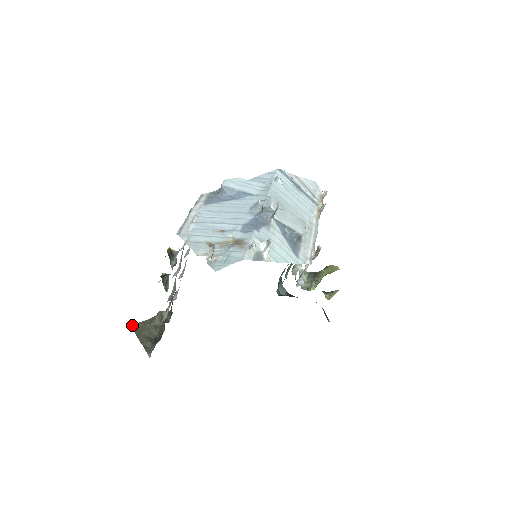
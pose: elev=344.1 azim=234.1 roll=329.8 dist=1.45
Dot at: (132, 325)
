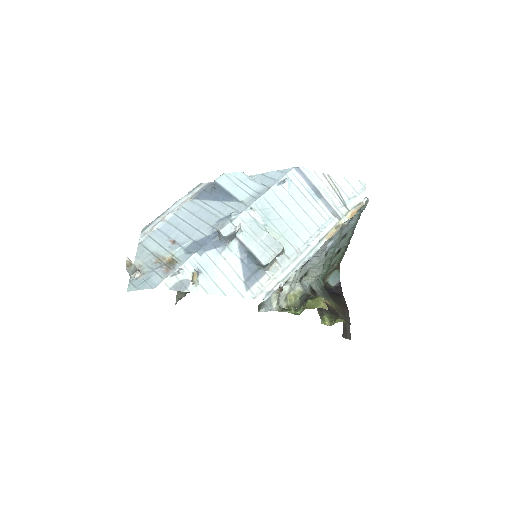
Dot at: occluded
